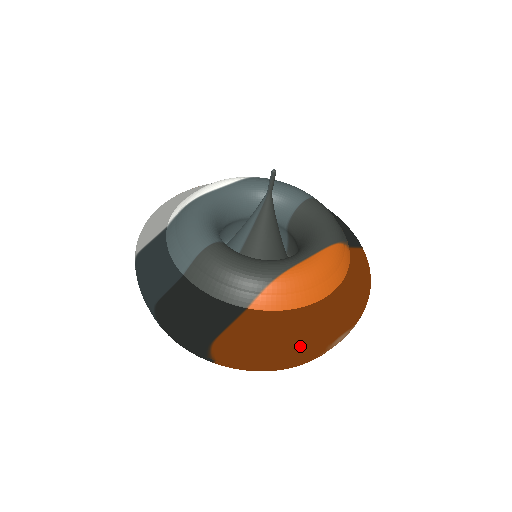
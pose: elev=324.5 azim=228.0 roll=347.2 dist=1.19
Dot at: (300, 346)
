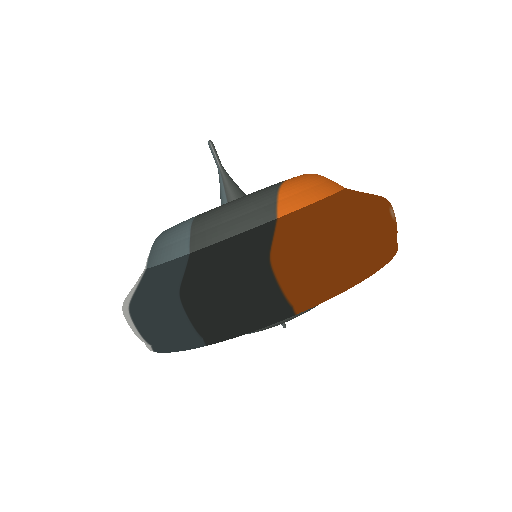
Dot at: (359, 215)
